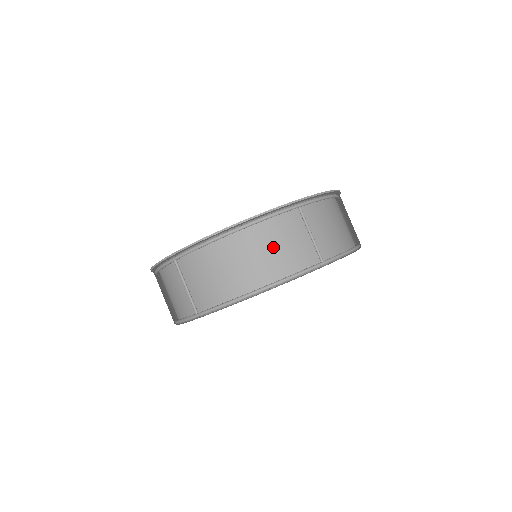
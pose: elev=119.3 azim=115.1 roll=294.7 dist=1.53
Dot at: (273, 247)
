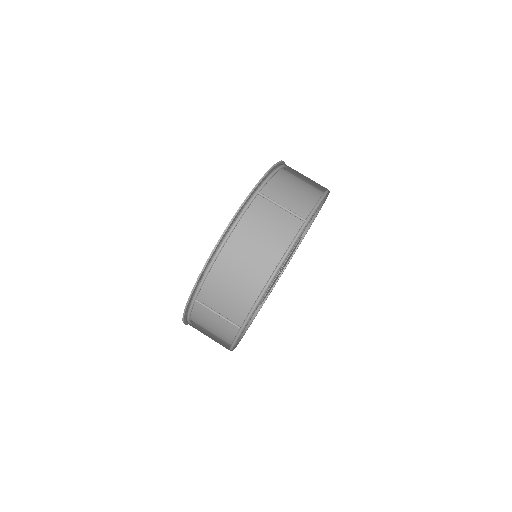
Dot at: occluded
